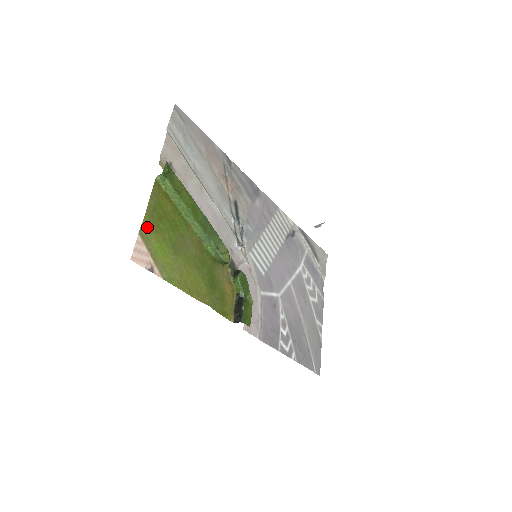
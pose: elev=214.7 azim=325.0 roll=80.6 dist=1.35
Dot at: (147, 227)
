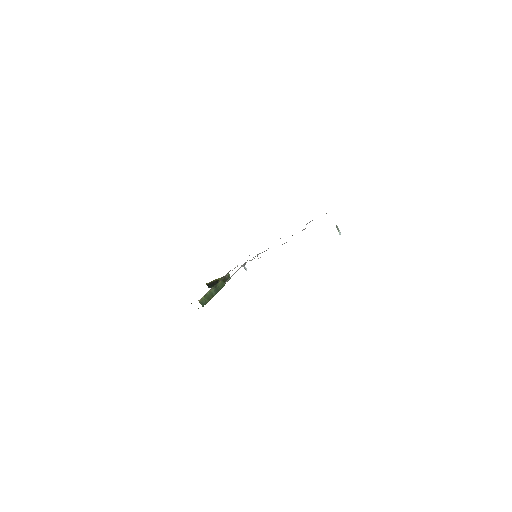
Dot at: occluded
